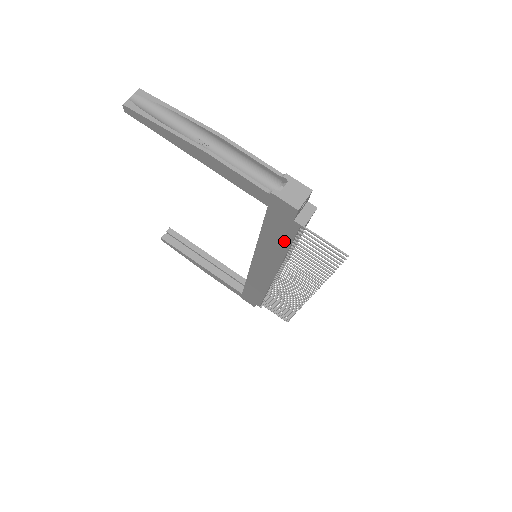
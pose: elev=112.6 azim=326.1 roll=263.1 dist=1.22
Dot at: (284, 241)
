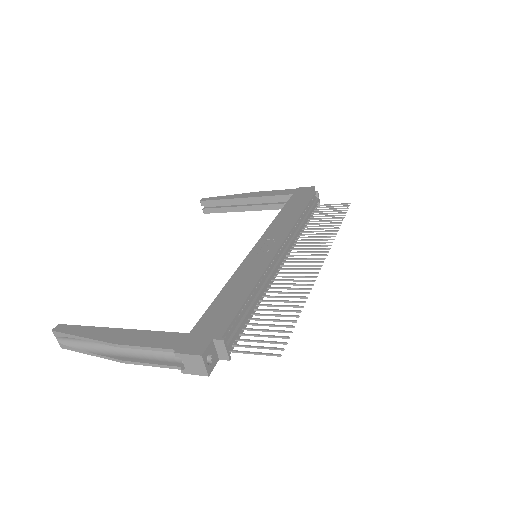
Dot at: occluded
